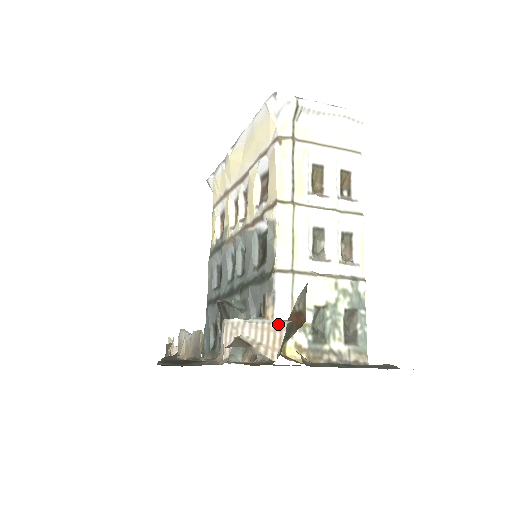
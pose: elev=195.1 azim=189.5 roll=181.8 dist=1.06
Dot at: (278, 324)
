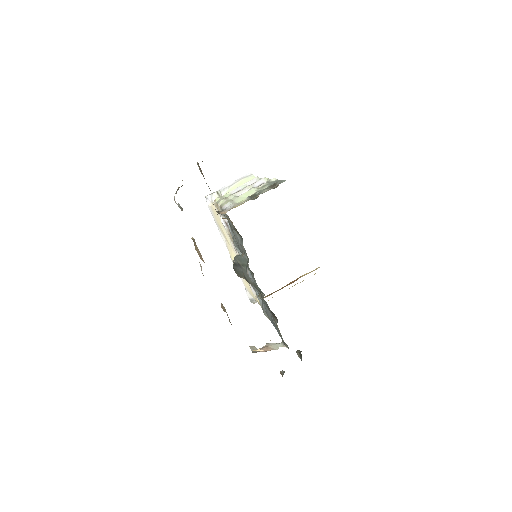
Dot at: occluded
